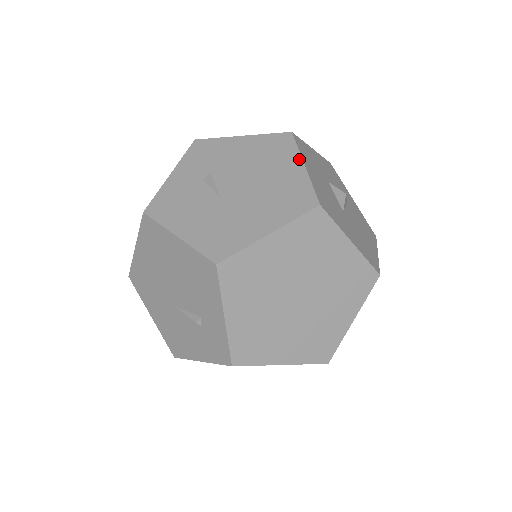
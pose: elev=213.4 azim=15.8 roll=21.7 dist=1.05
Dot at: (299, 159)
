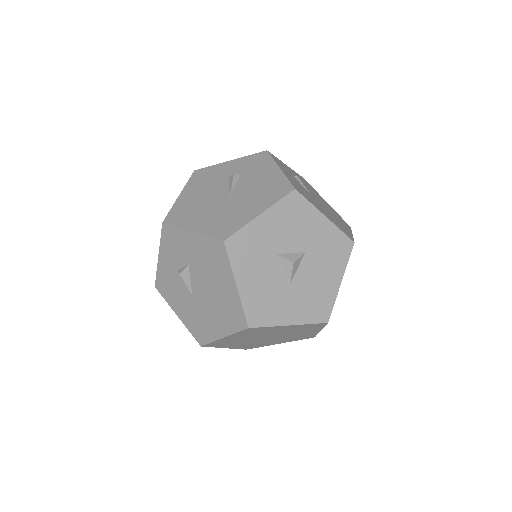
Dot at: (232, 277)
